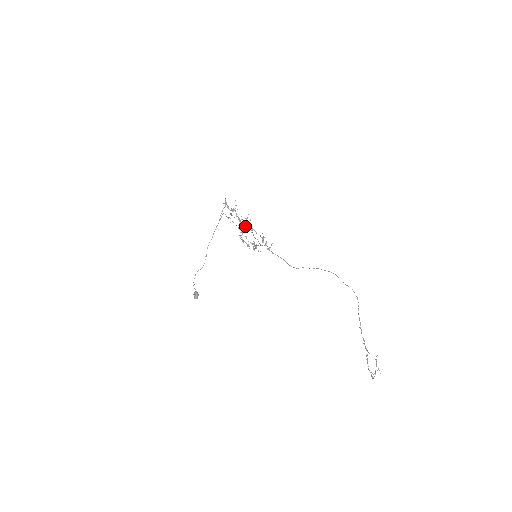
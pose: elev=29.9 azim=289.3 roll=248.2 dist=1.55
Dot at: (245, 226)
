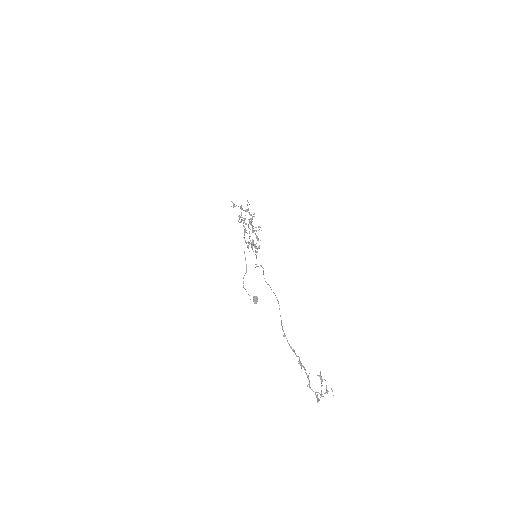
Dot at: occluded
